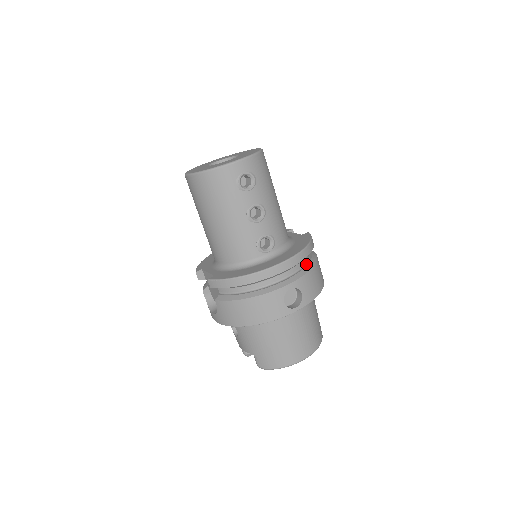
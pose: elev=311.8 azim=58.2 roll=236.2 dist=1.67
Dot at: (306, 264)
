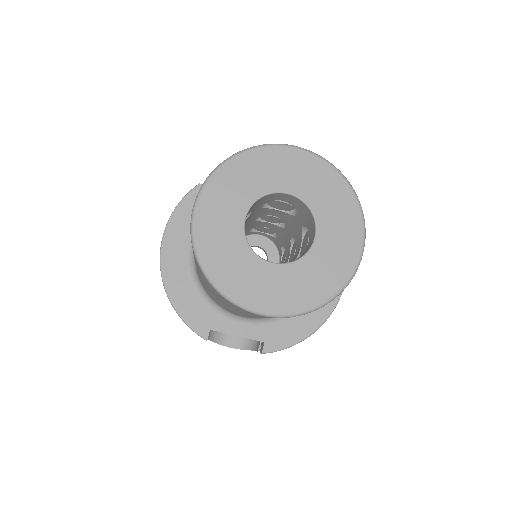
Dot at: occluded
